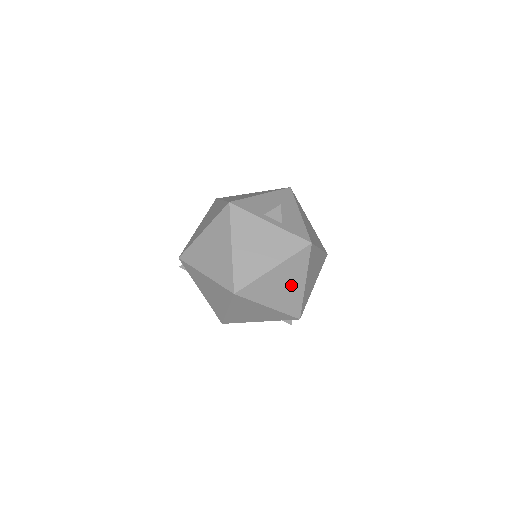
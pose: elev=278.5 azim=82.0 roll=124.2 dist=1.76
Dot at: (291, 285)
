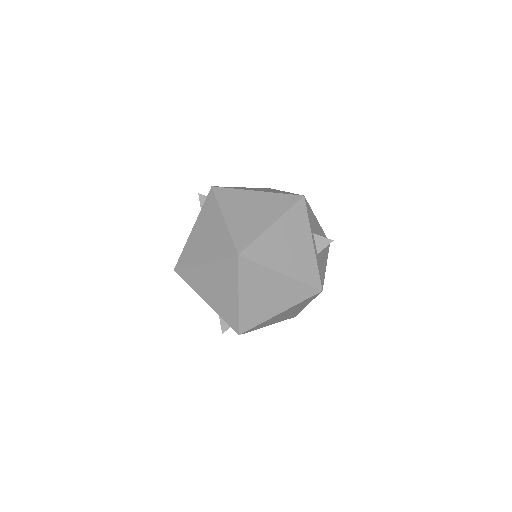
Dot at: (272, 302)
